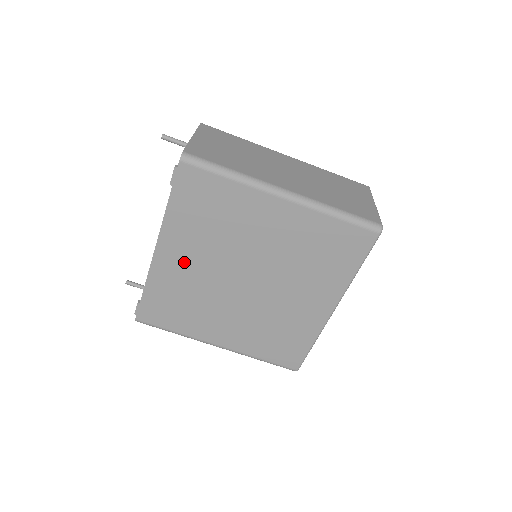
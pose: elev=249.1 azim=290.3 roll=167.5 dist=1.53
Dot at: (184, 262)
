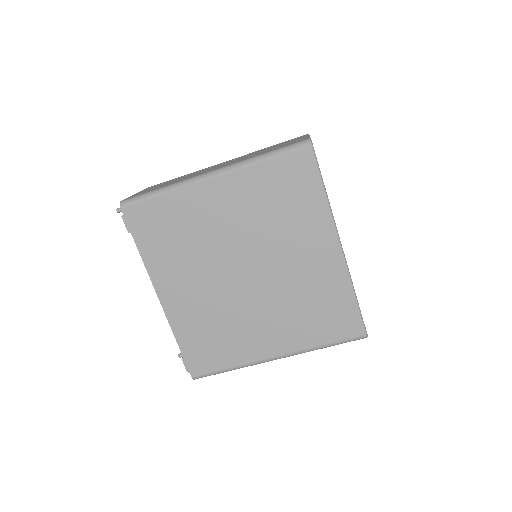
Dot at: (187, 293)
